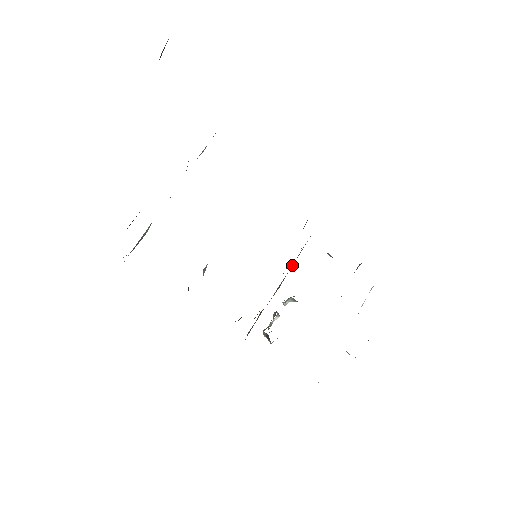
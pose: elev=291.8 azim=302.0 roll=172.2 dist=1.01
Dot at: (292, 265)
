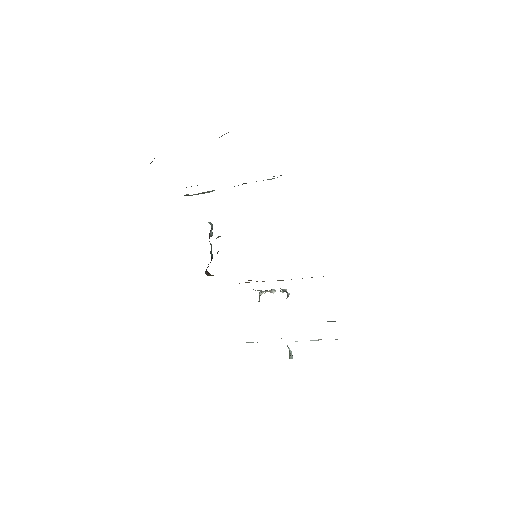
Dot at: occluded
